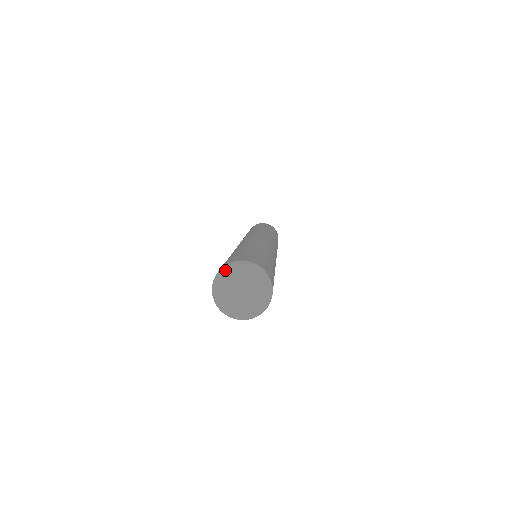
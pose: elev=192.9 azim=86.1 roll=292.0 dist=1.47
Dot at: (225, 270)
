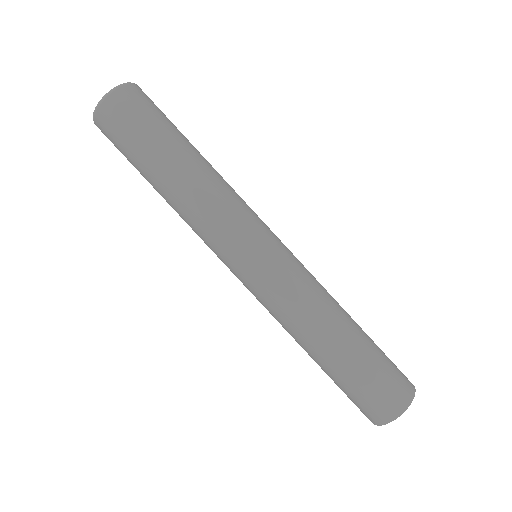
Dot at: (400, 414)
